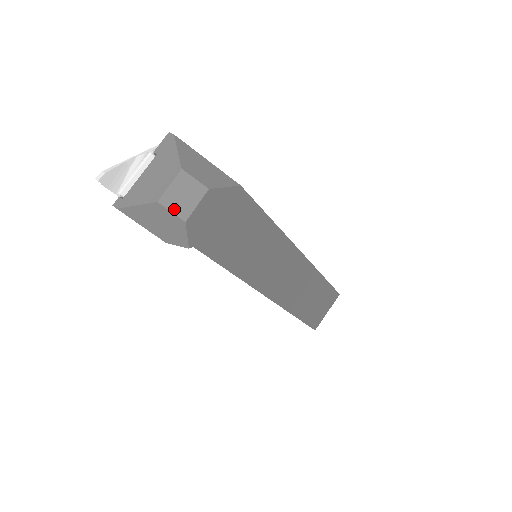
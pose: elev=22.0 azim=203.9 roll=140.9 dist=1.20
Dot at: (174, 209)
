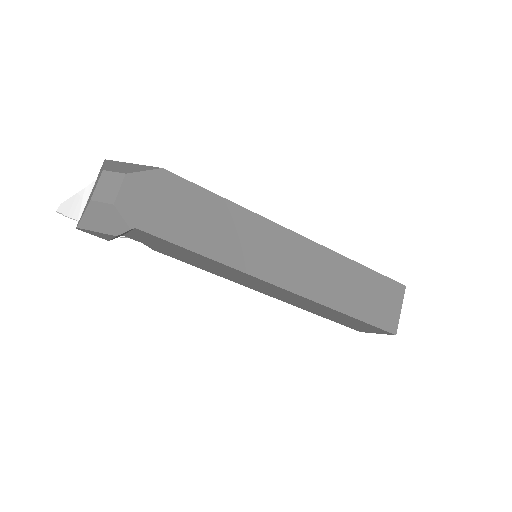
Dot at: (103, 199)
